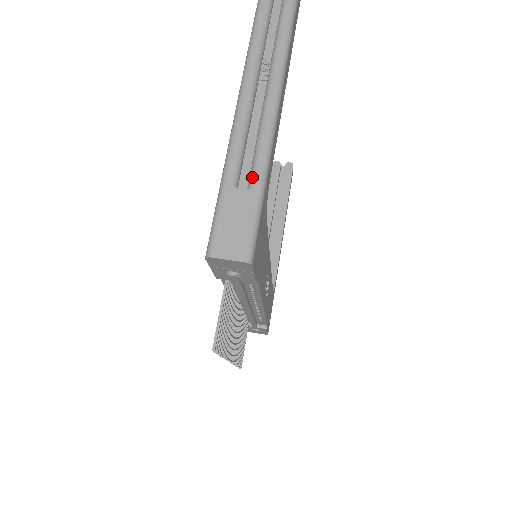
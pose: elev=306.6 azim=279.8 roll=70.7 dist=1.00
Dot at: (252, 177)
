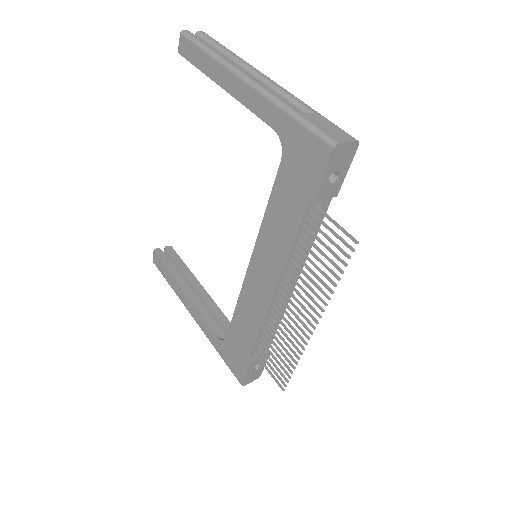
Dot at: (306, 108)
